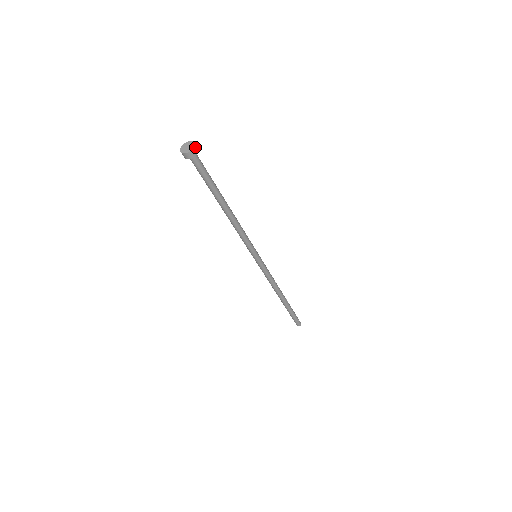
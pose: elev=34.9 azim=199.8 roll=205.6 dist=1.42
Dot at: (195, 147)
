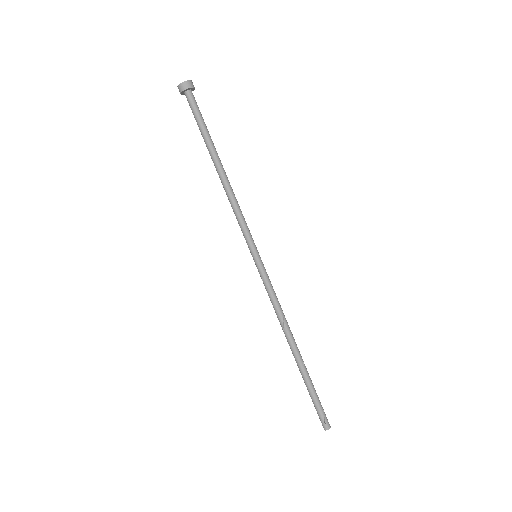
Dot at: (188, 81)
